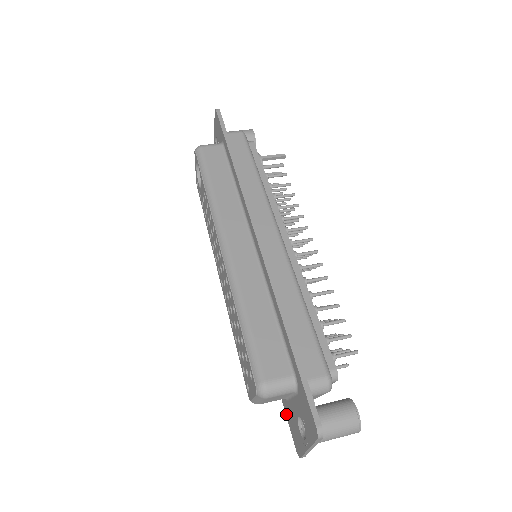
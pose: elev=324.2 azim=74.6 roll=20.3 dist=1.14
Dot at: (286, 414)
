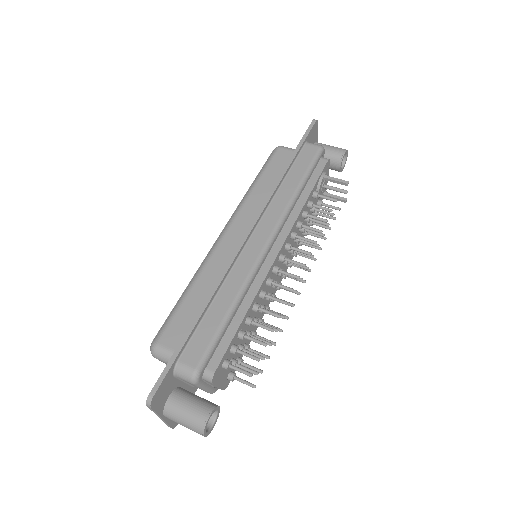
Dot at: occluded
